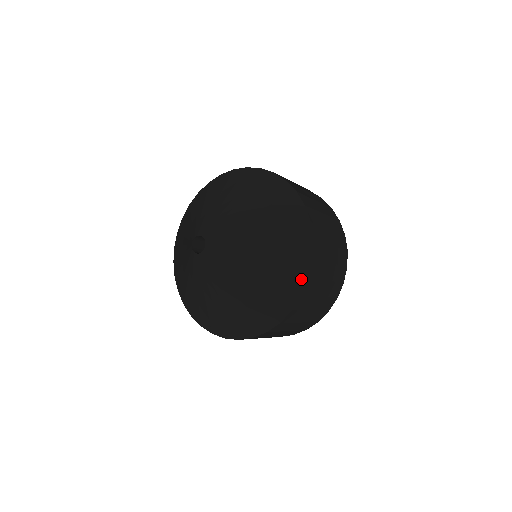
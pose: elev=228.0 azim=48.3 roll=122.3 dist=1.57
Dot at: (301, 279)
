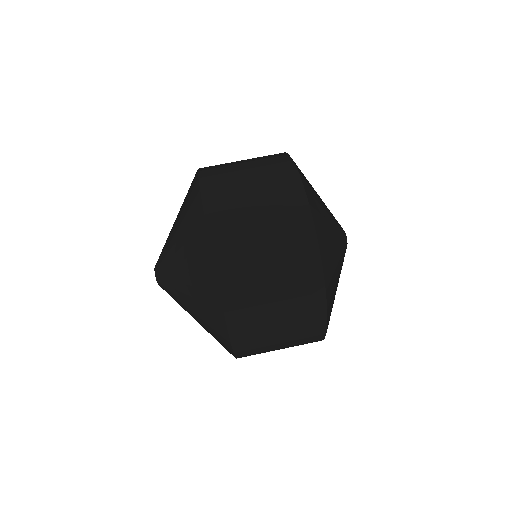
Dot at: (203, 232)
